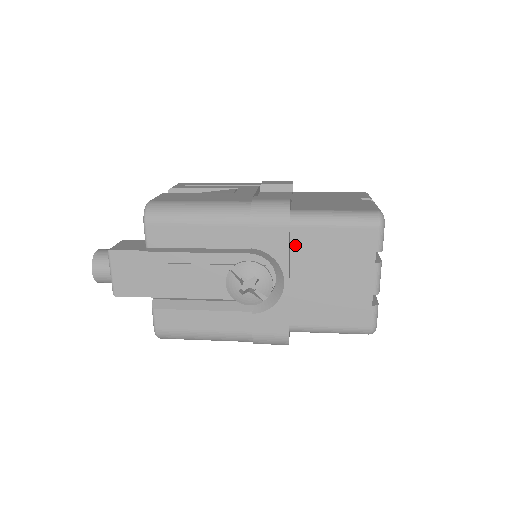
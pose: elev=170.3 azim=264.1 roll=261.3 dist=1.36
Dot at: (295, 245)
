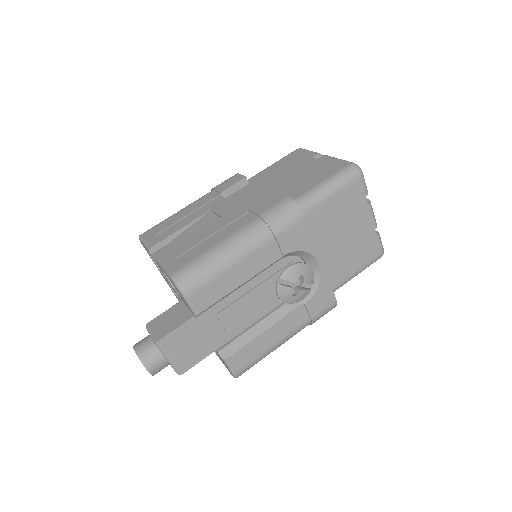
Dot at: occluded
